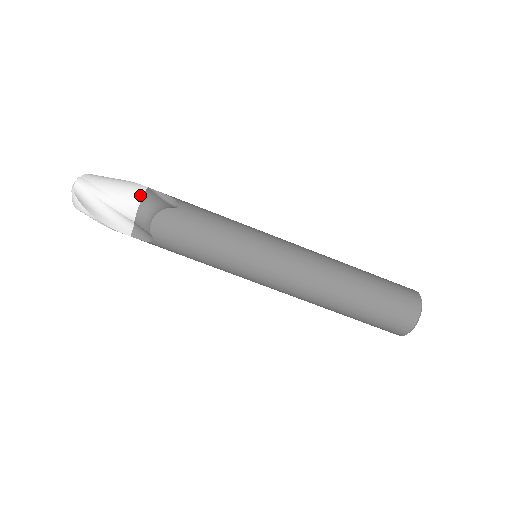
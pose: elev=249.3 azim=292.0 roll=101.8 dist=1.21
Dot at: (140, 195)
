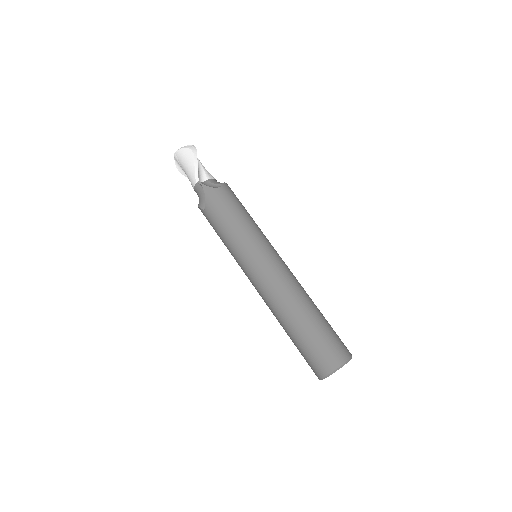
Dot at: occluded
